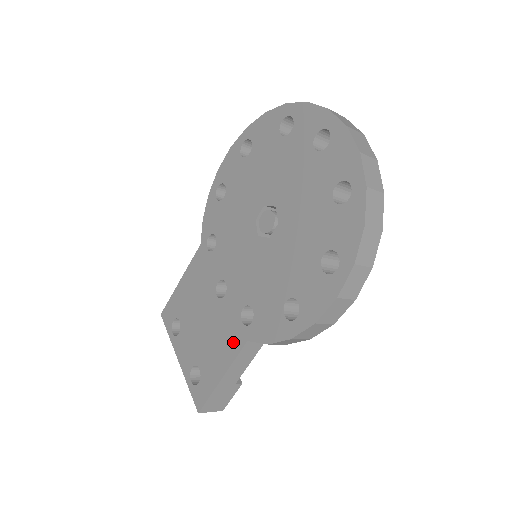
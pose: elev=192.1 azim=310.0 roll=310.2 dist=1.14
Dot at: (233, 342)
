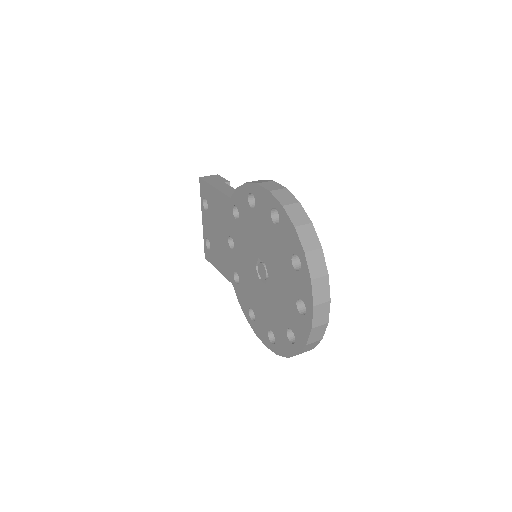
Dot at: (227, 272)
